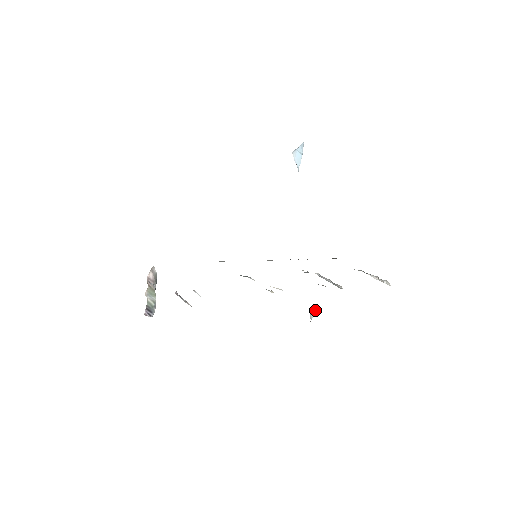
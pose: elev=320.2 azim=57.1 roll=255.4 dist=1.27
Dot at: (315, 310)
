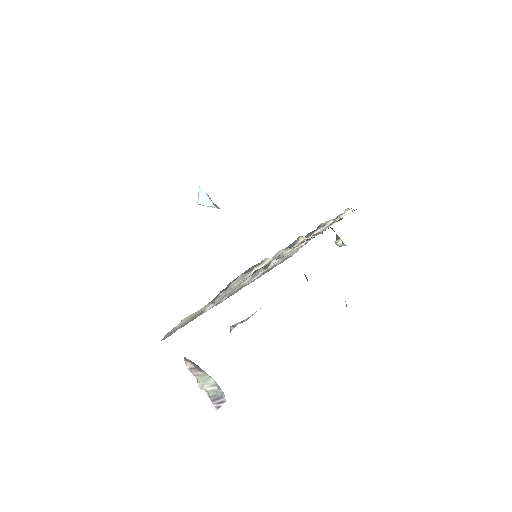
Dot at: (337, 236)
